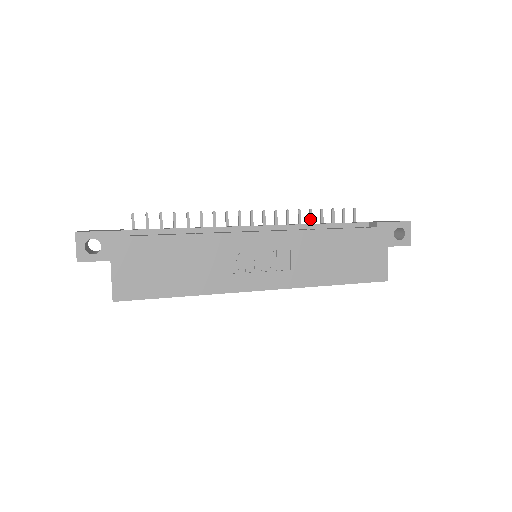
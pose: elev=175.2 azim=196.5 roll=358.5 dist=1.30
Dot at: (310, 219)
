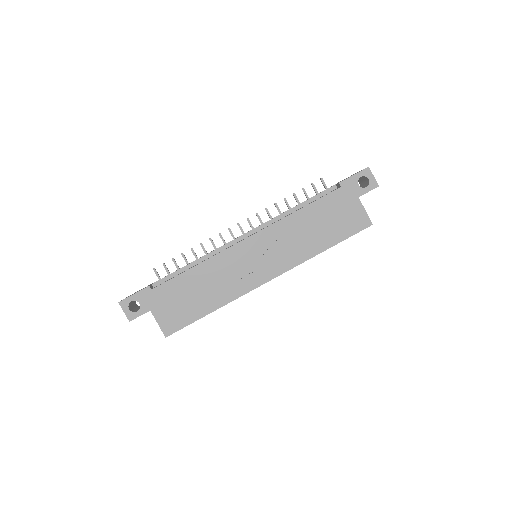
Dot at: (287, 206)
